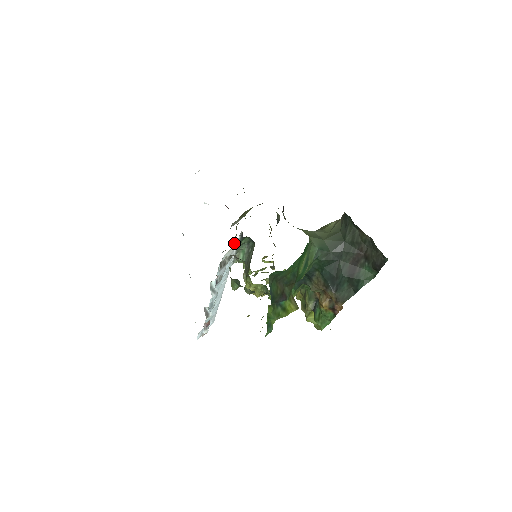
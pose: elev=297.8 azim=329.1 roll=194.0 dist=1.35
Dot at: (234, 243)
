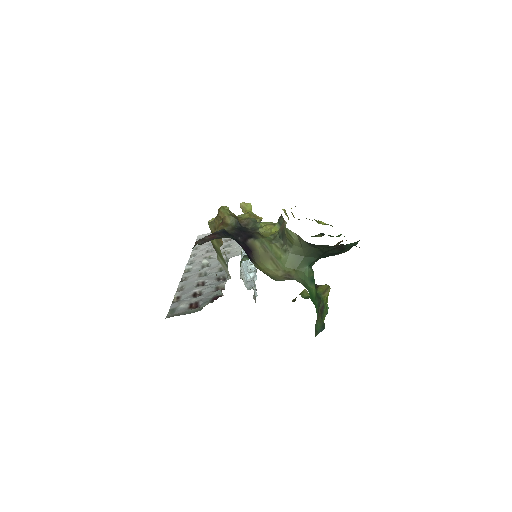
Dot at: occluded
